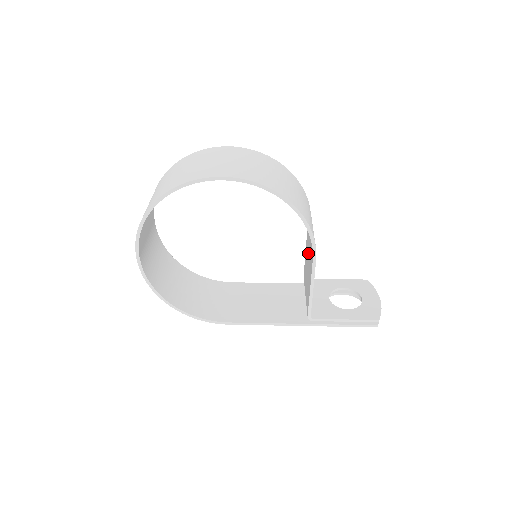
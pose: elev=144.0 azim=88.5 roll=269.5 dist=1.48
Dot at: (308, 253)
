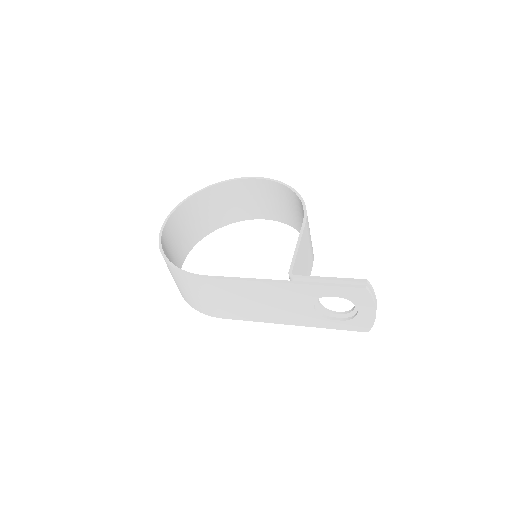
Dot at: occluded
